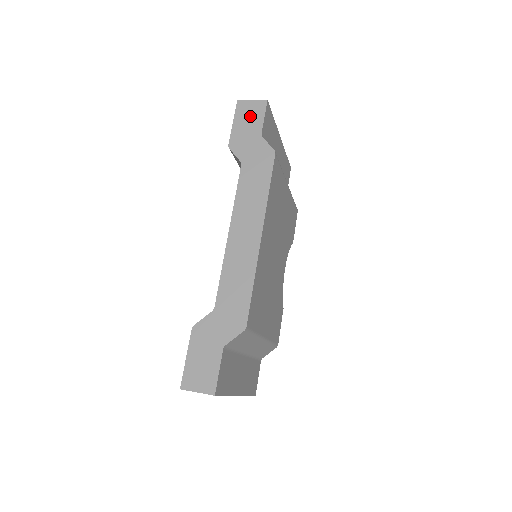
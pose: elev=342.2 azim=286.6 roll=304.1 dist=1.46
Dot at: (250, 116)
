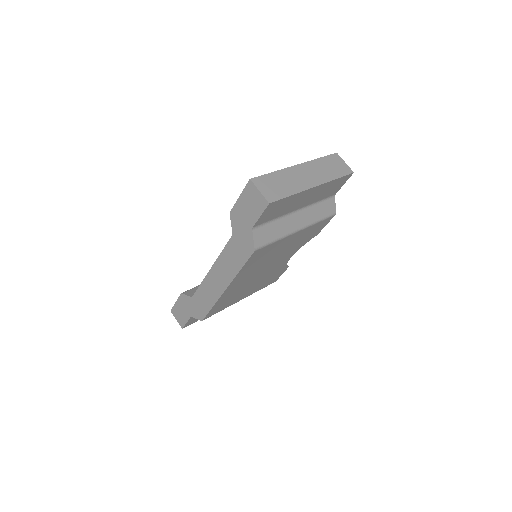
Dot at: (252, 204)
